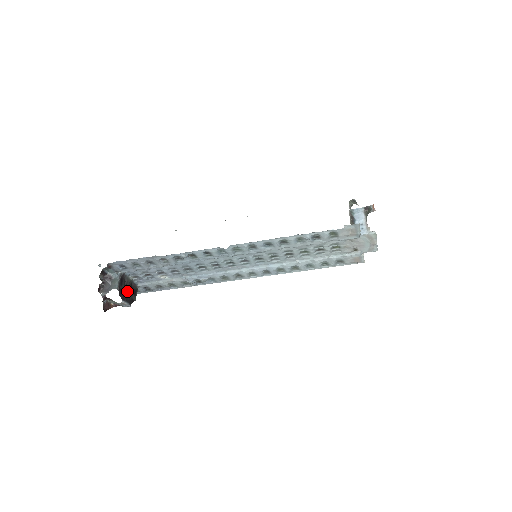
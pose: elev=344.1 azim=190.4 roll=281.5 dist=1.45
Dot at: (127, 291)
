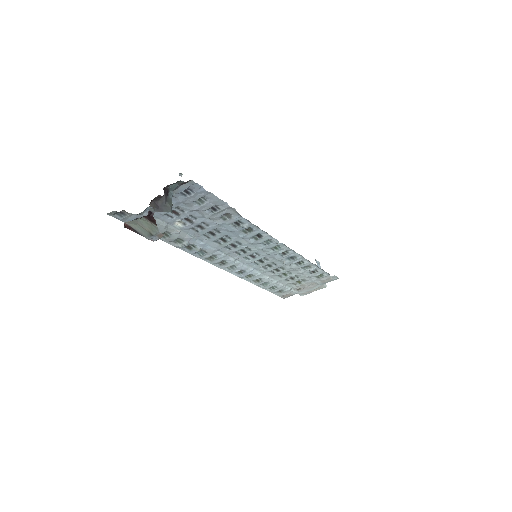
Dot at: occluded
